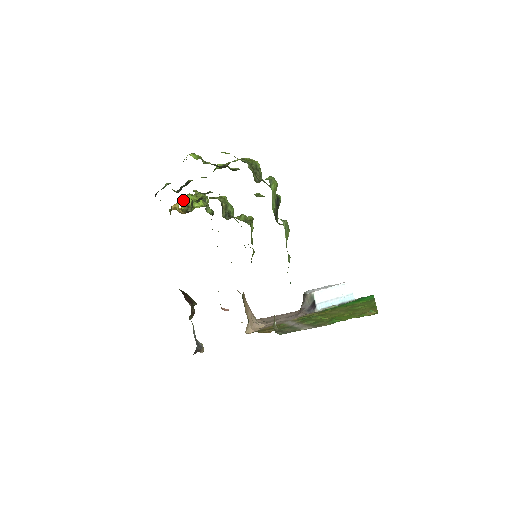
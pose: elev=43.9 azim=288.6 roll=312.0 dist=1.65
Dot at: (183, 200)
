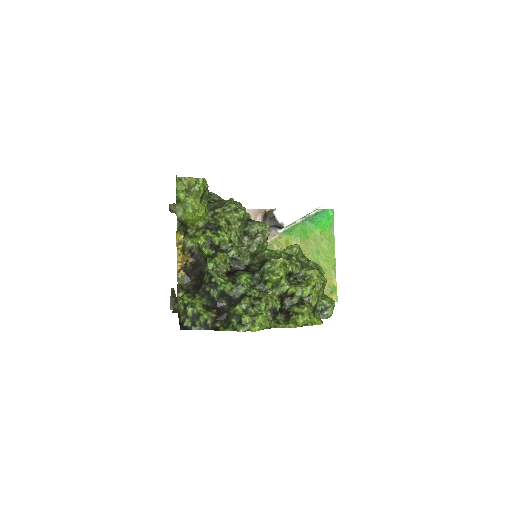
Dot at: (179, 223)
